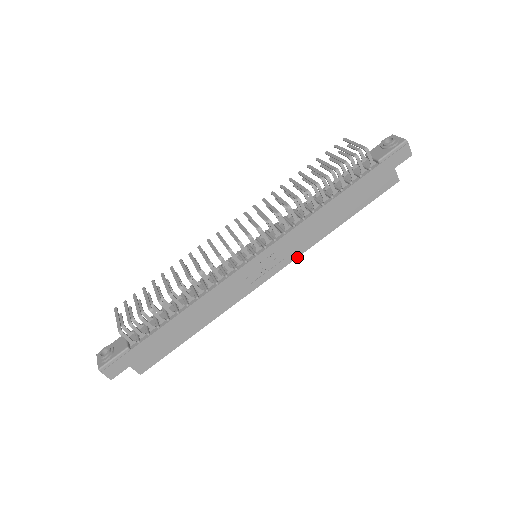
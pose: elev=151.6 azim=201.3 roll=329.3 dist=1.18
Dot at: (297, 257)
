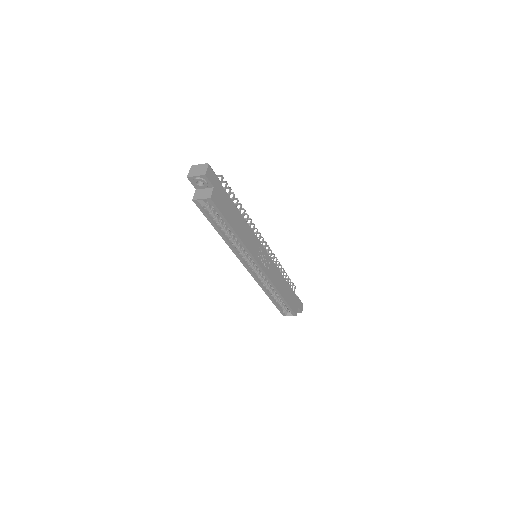
Dot at: (270, 279)
